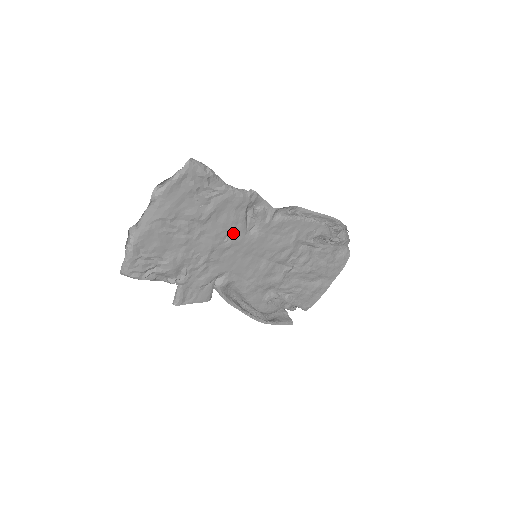
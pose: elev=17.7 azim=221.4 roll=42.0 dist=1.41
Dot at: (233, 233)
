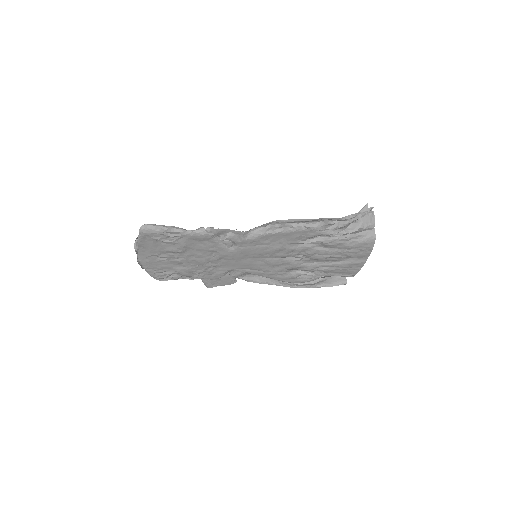
Dot at: (216, 252)
